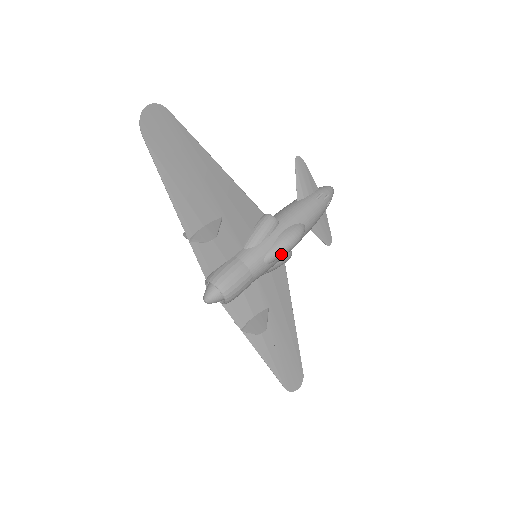
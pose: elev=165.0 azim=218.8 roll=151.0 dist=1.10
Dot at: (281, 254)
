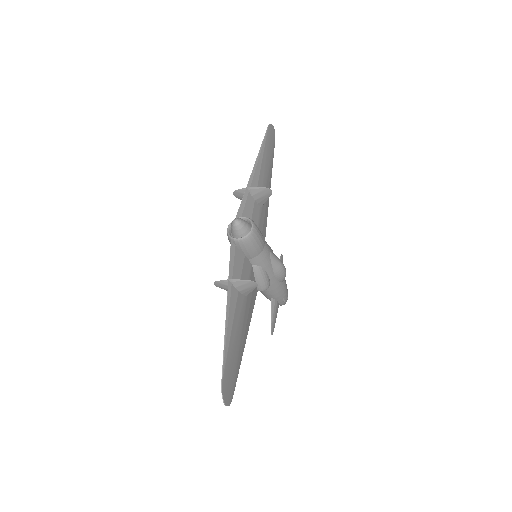
Dot at: (278, 263)
